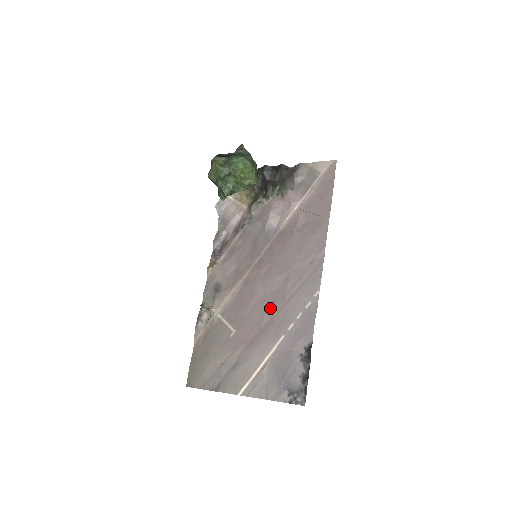
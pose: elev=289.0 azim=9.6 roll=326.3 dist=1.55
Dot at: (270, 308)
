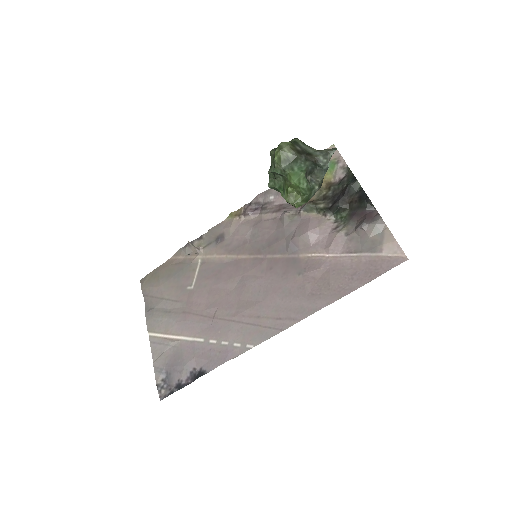
Dot at: (222, 307)
